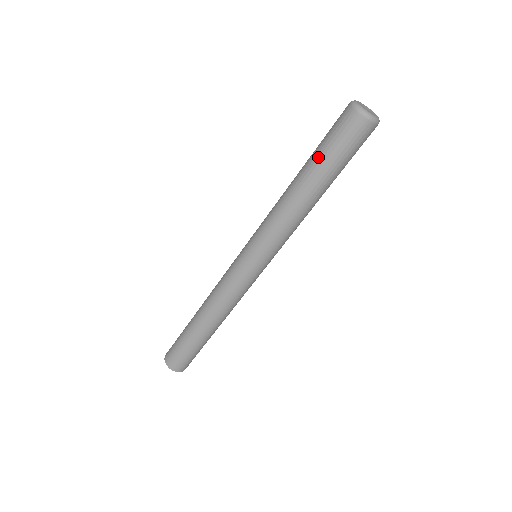
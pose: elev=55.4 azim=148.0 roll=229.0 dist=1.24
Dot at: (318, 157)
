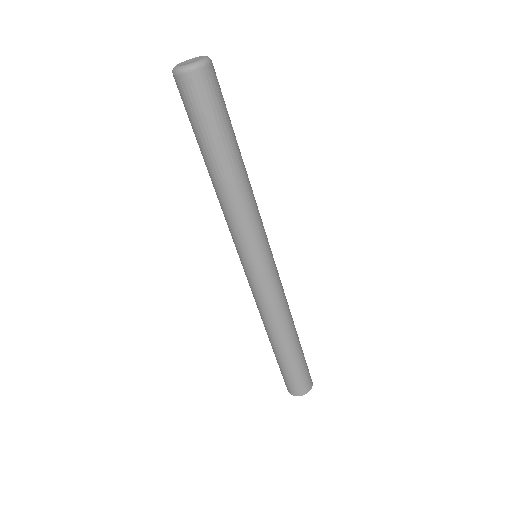
Dot at: (207, 139)
